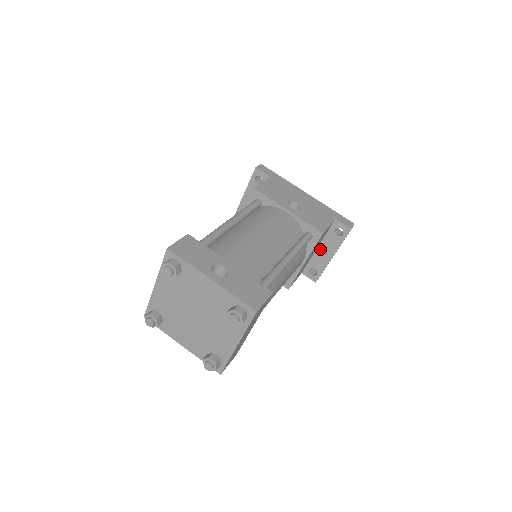
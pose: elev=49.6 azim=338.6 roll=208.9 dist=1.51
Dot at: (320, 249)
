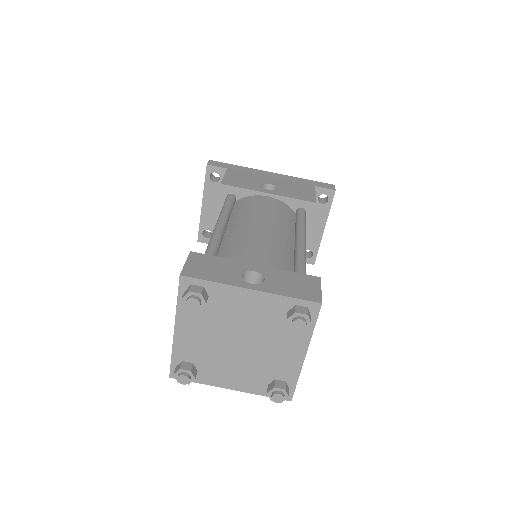
Dot at: occluded
